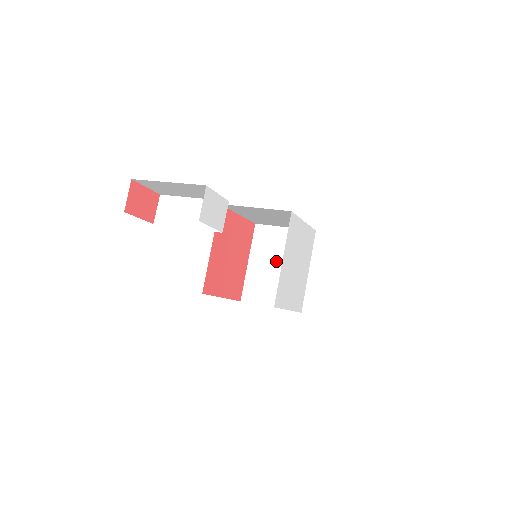
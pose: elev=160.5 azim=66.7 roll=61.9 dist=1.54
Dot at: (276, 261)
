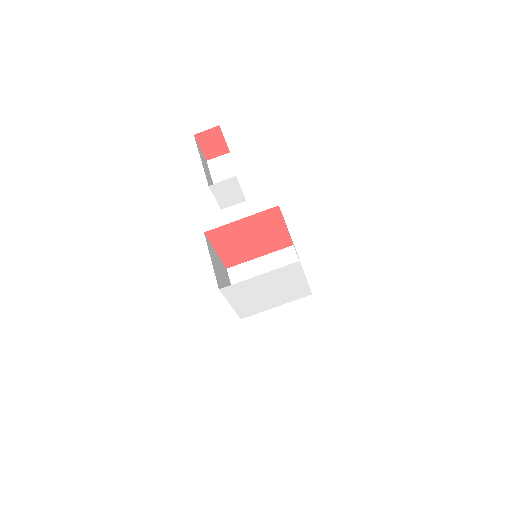
Dot at: occluded
